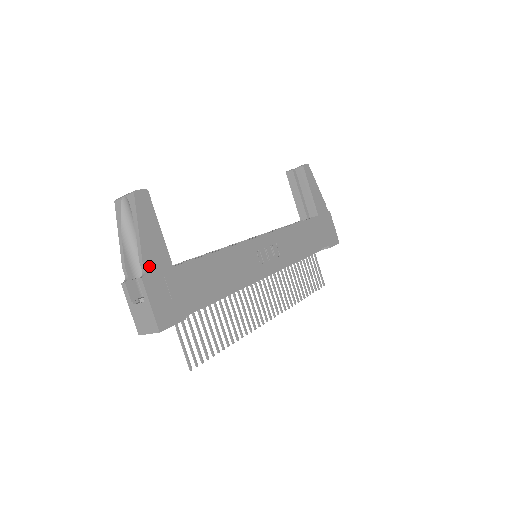
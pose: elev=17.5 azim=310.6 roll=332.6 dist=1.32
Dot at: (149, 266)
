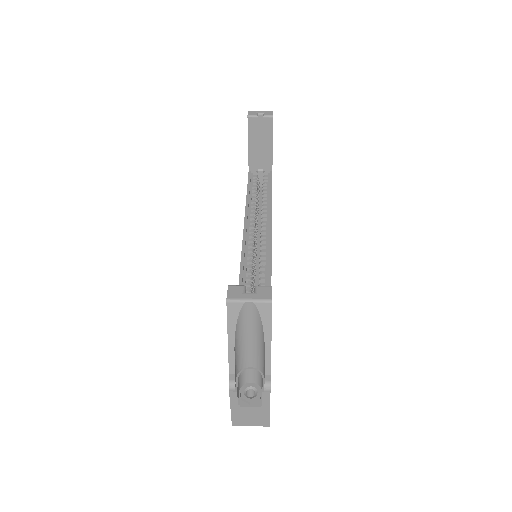
Dot at: occluded
